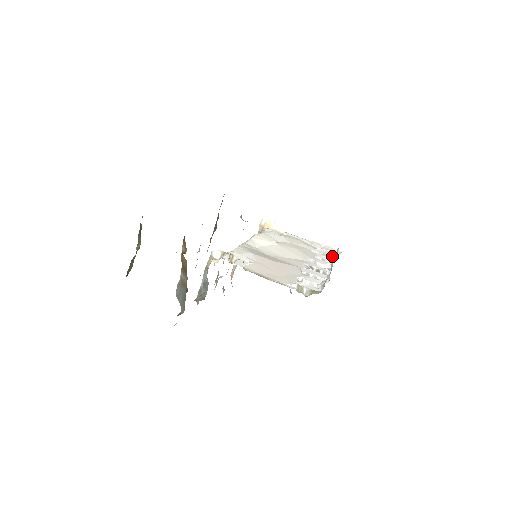
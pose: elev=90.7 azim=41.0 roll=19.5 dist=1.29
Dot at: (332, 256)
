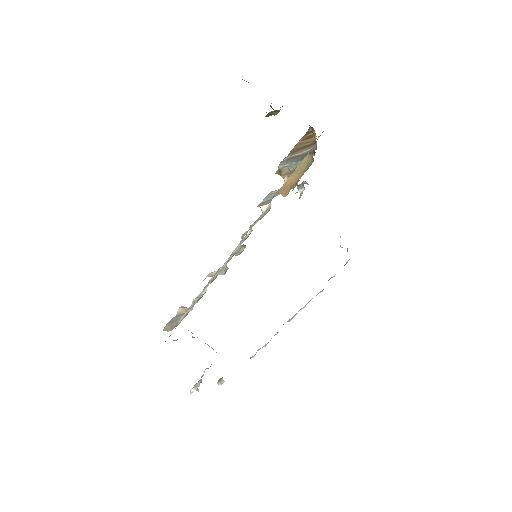
Dot at: occluded
